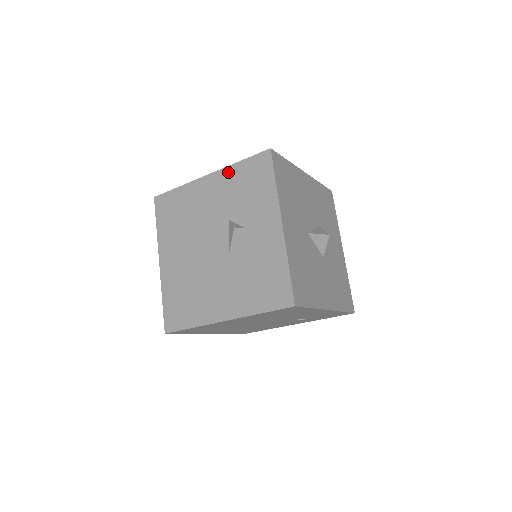
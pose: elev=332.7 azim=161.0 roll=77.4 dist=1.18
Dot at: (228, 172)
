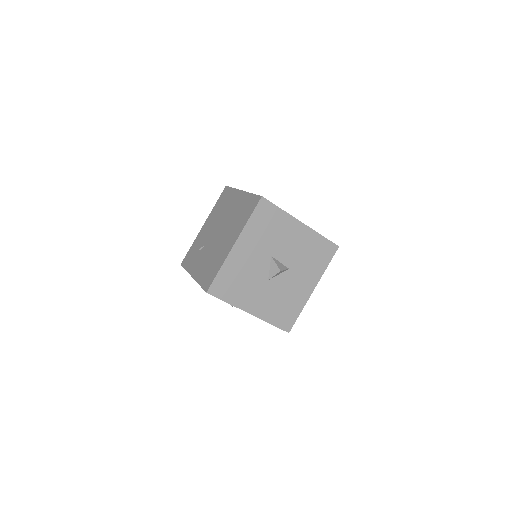
Dot at: occluded
